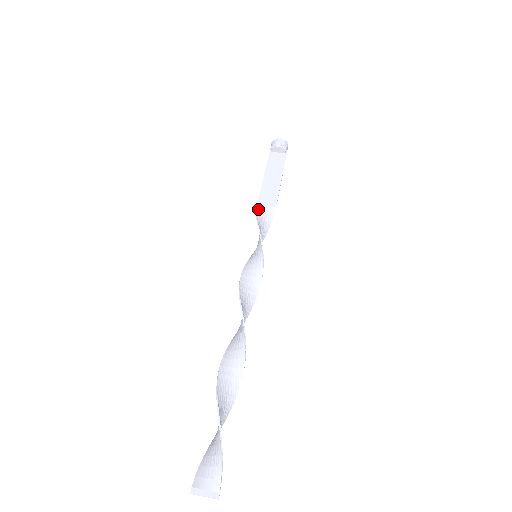
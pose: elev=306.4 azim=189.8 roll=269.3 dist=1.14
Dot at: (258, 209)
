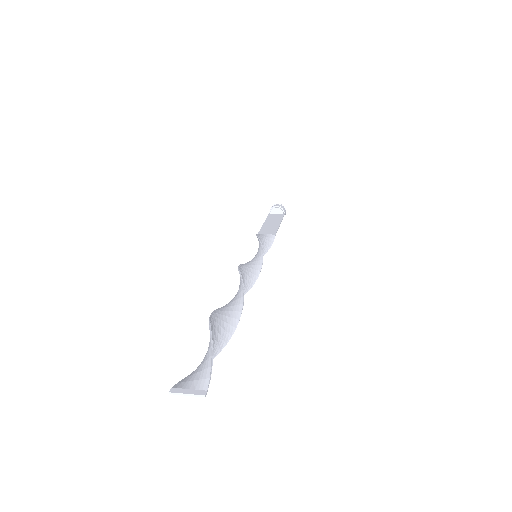
Dot at: (258, 234)
